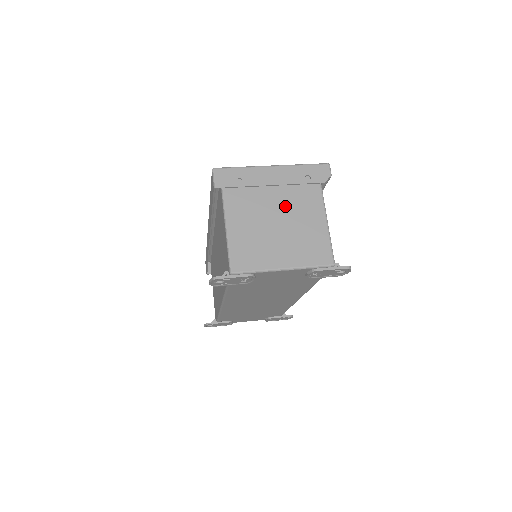
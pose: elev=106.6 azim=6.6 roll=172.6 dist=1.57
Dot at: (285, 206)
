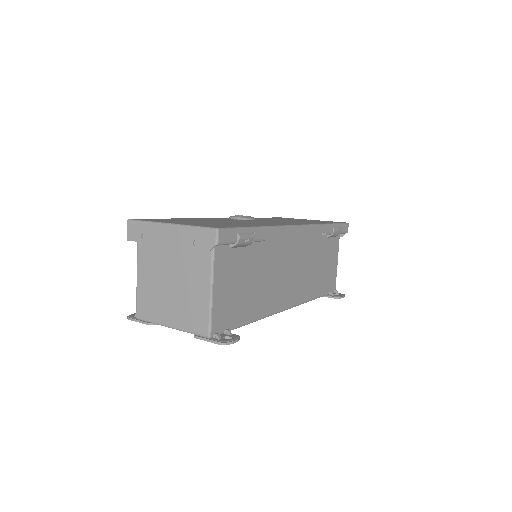
Dot at: (179, 266)
